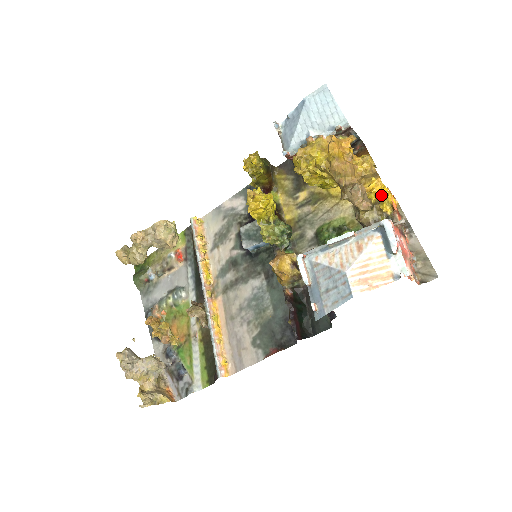
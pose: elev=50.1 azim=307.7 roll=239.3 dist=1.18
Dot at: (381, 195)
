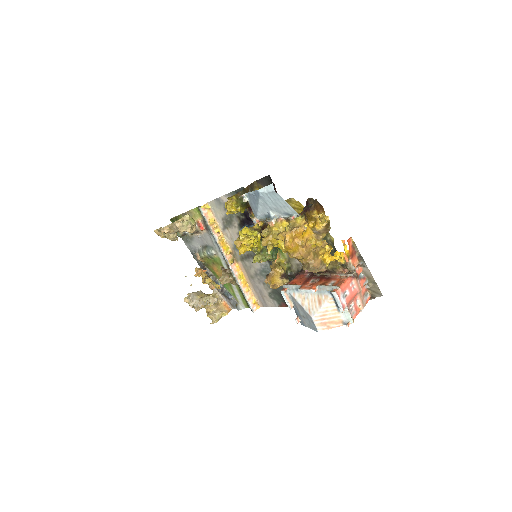
Dot at: (333, 260)
